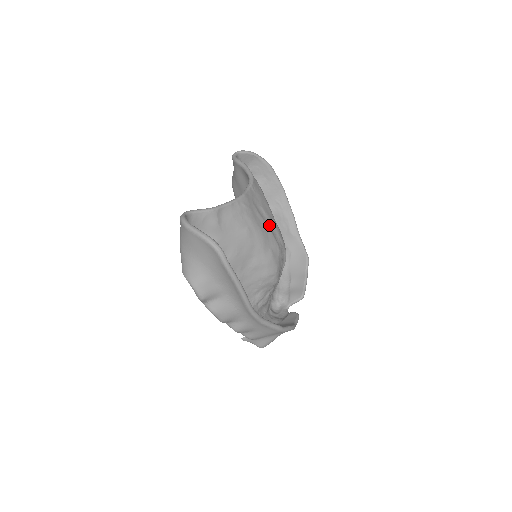
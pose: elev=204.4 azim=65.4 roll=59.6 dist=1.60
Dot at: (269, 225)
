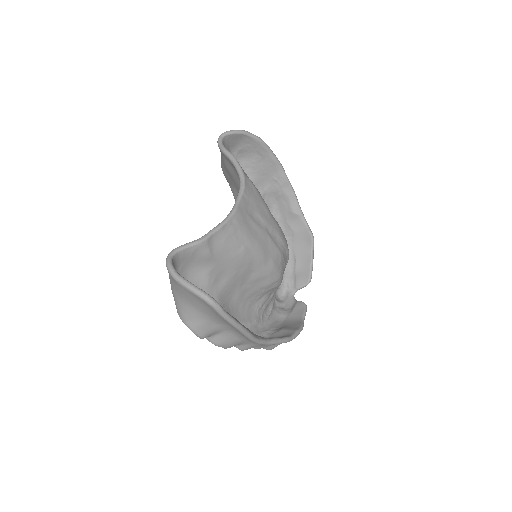
Dot at: (267, 231)
